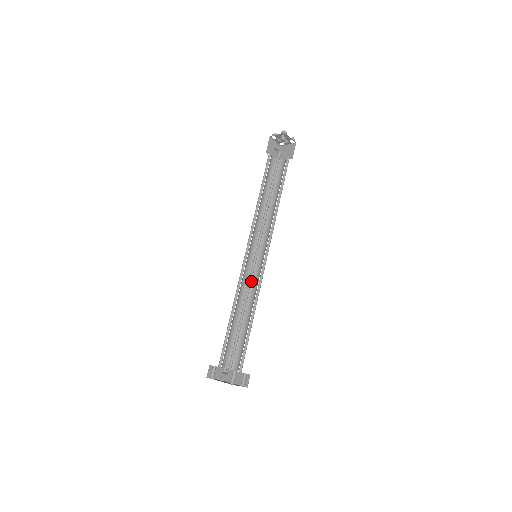
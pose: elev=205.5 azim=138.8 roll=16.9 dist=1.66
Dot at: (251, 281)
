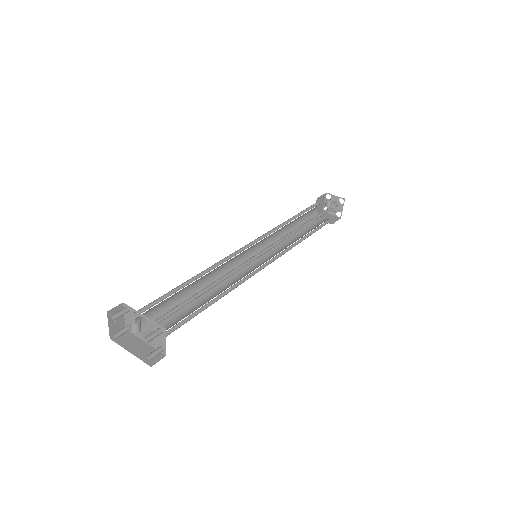
Dot at: occluded
